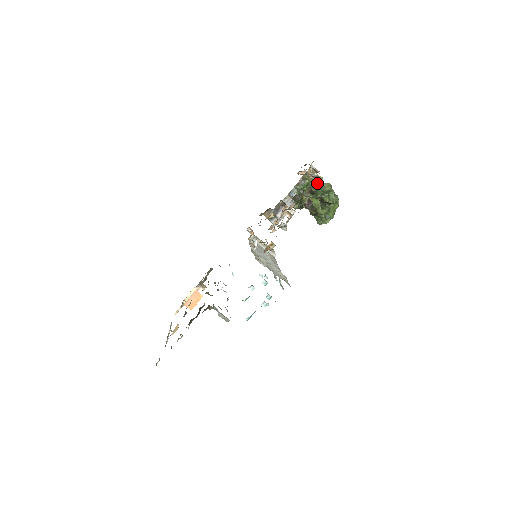
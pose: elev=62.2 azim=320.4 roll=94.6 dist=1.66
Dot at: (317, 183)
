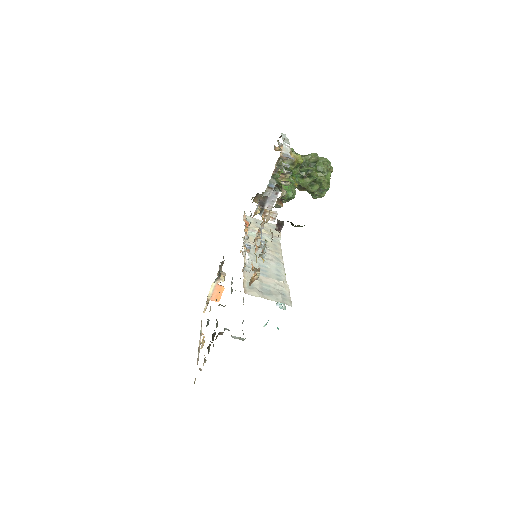
Dot at: (285, 192)
